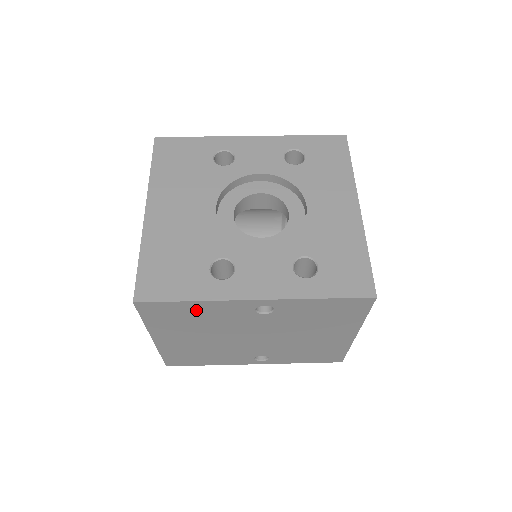
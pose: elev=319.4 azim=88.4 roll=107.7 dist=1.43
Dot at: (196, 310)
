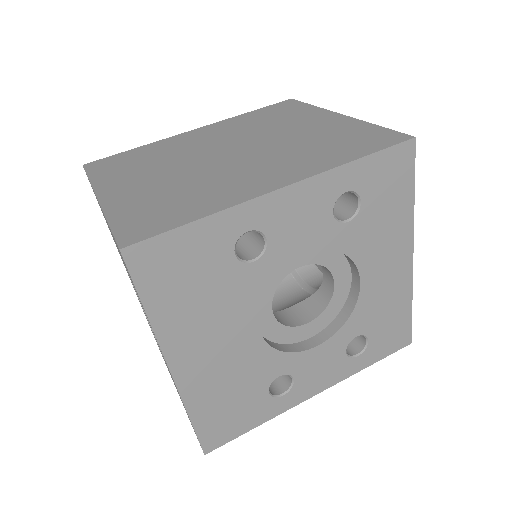
Dot at: occluded
